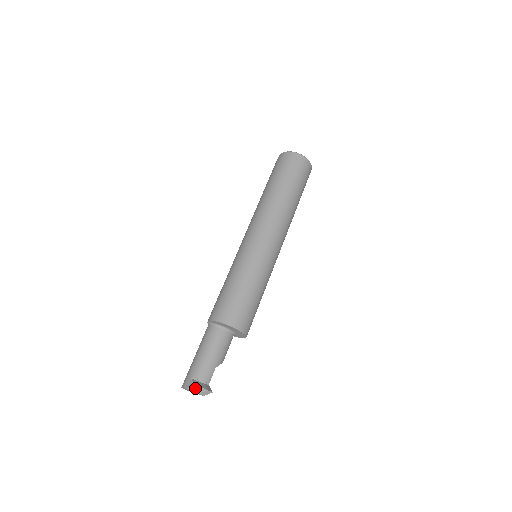
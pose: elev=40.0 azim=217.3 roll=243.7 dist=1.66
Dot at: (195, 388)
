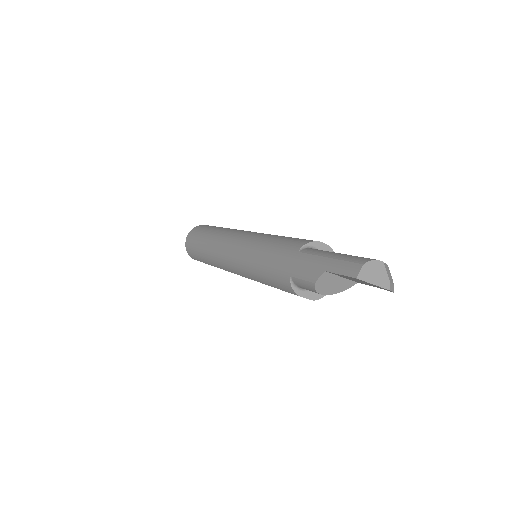
Dot at: (388, 270)
